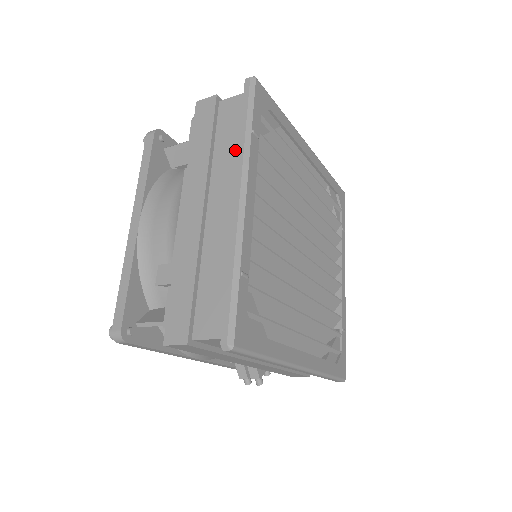
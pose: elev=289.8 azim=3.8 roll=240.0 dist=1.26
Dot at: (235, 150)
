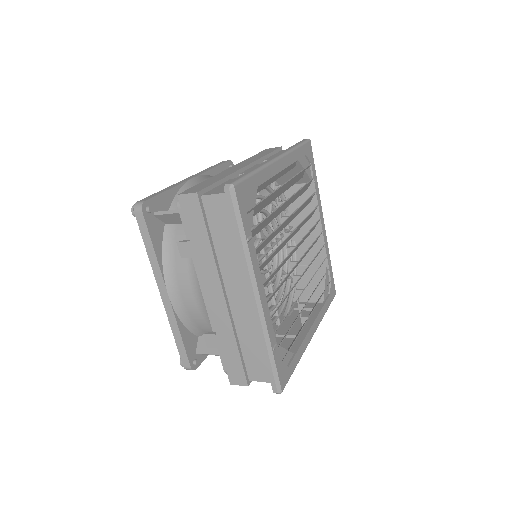
Dot at: (235, 250)
